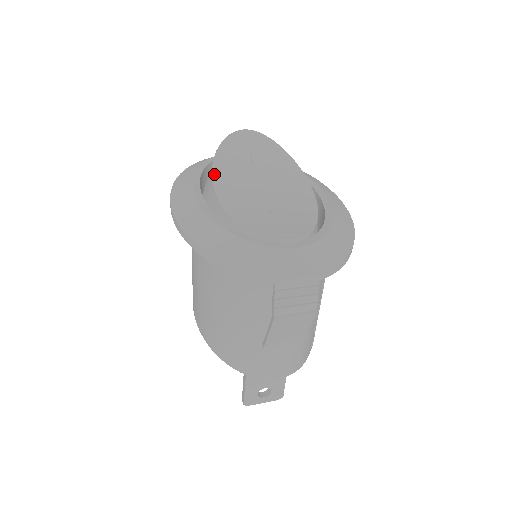
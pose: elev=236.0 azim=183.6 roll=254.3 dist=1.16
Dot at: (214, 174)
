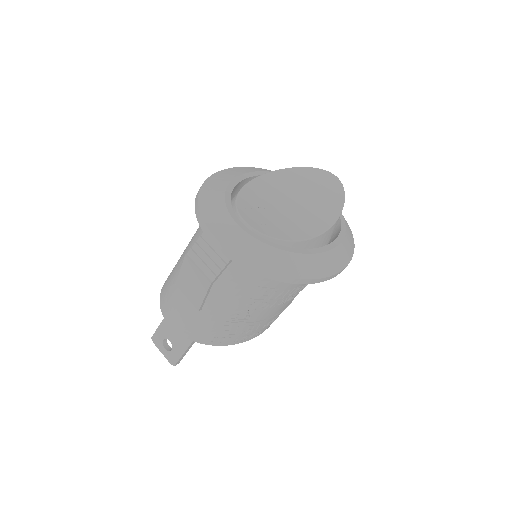
Dot at: (277, 171)
